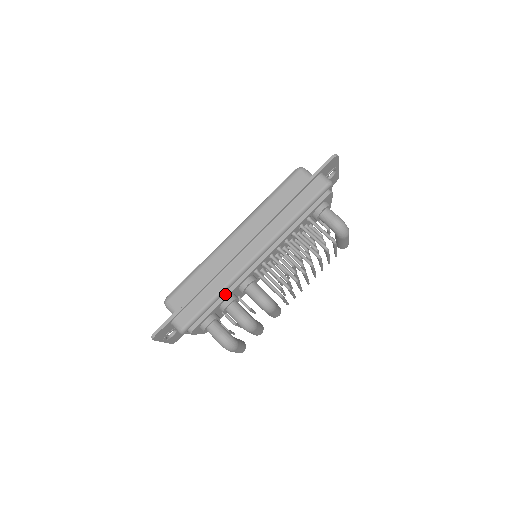
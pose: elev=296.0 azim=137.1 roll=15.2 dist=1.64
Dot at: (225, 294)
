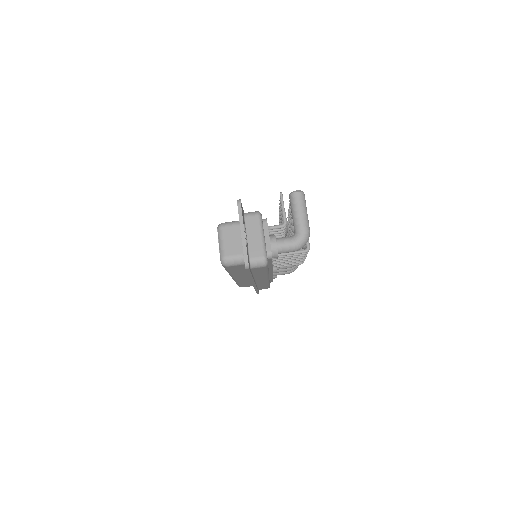
Dot at: occluded
